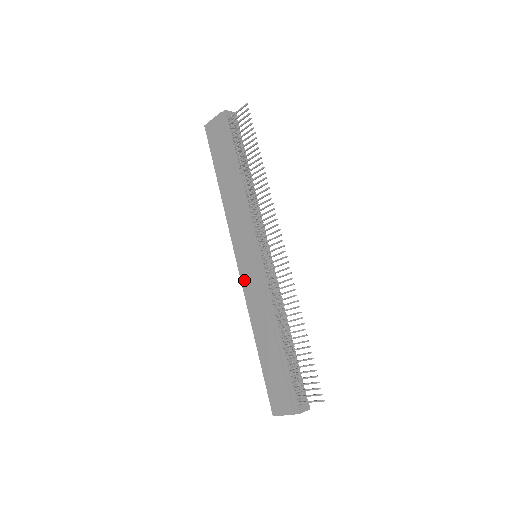
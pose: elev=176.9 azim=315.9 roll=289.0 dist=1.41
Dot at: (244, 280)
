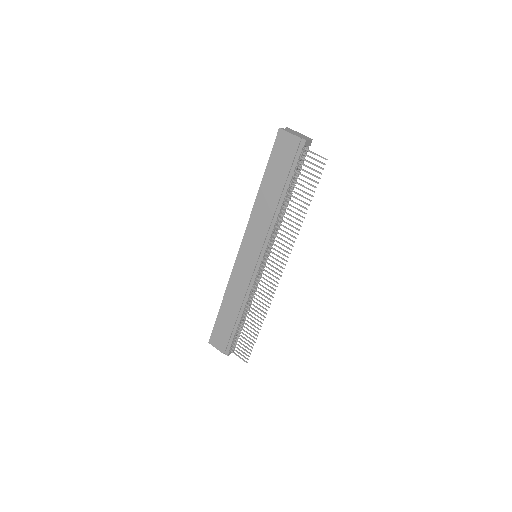
Dot at: (237, 265)
